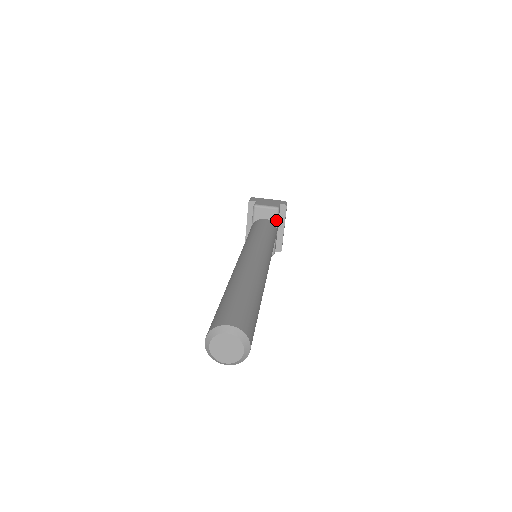
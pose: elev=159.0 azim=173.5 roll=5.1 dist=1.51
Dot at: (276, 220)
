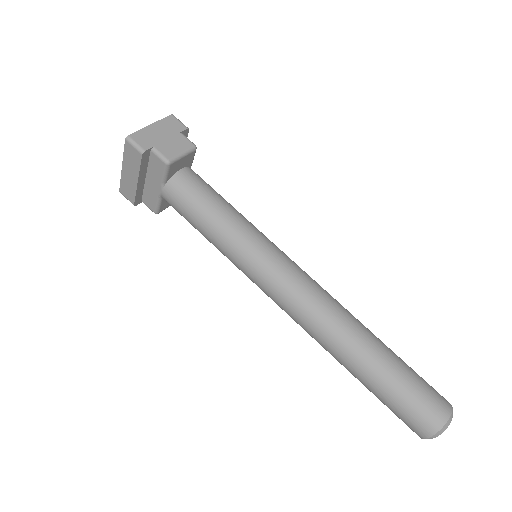
Dot at: (192, 162)
